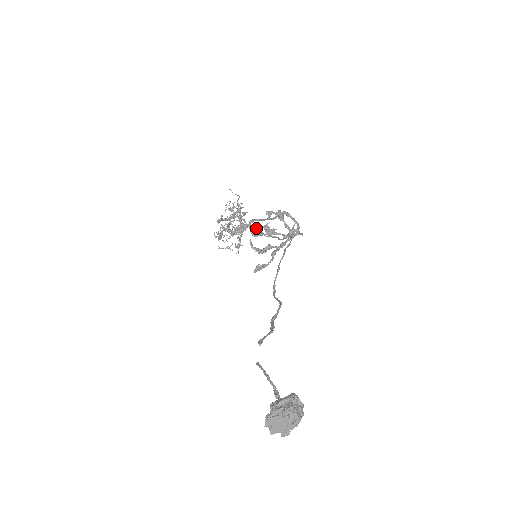
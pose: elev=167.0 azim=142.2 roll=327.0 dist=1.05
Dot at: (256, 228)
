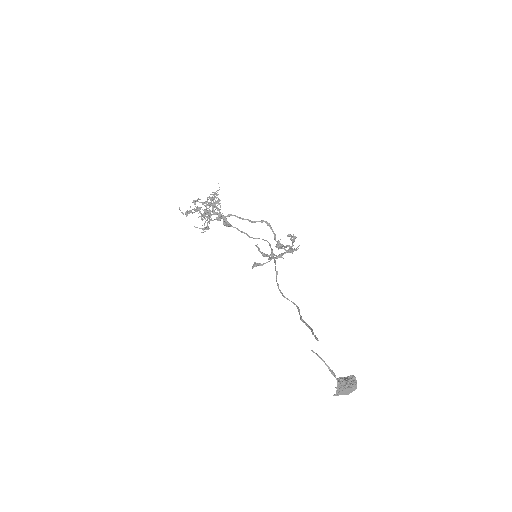
Dot at: (225, 218)
